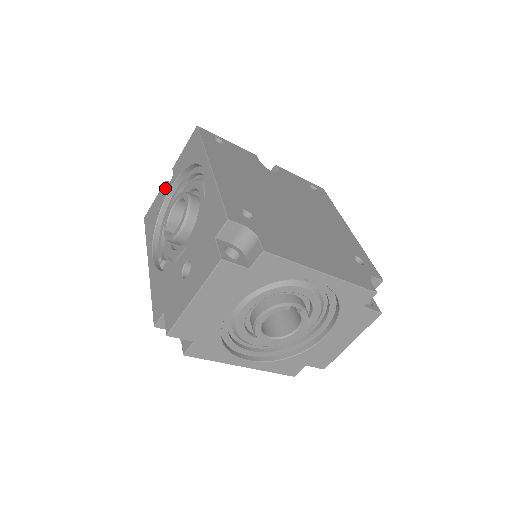
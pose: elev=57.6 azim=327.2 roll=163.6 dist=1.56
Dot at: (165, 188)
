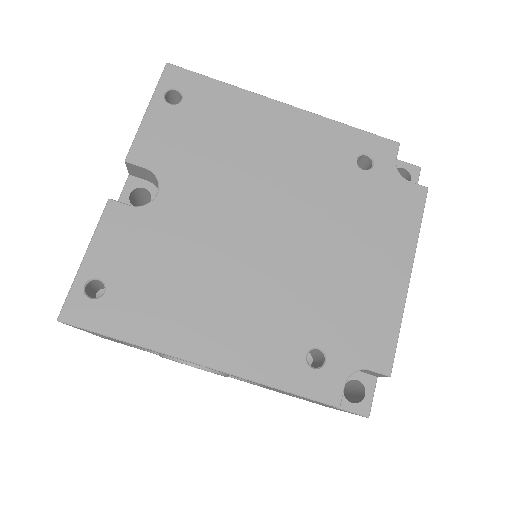
Dot at: occluded
